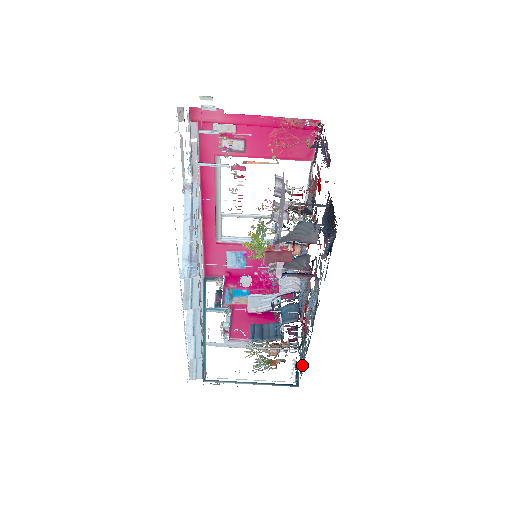
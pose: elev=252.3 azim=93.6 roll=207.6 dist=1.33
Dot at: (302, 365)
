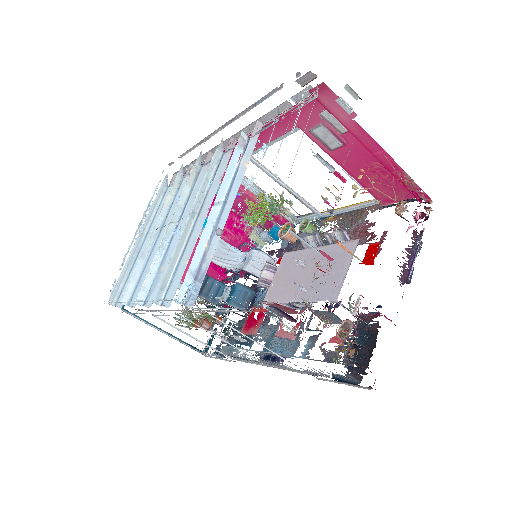
Dot at: (222, 351)
